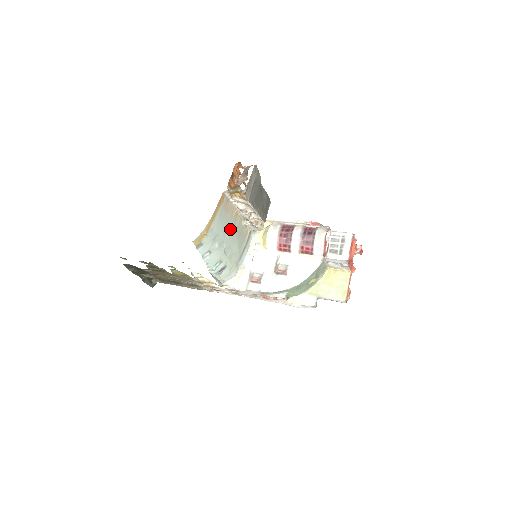
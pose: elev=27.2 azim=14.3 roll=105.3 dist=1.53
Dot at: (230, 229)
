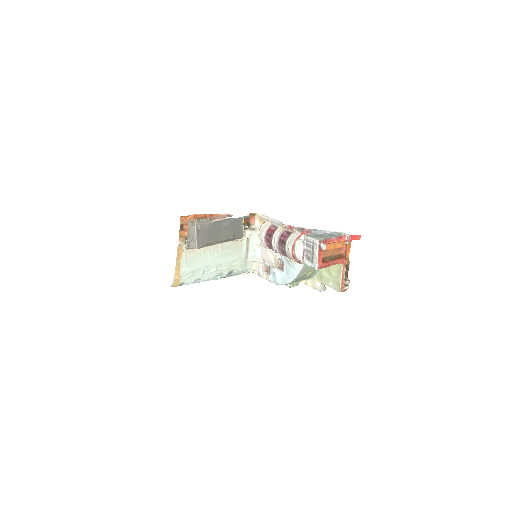
Dot at: (211, 255)
